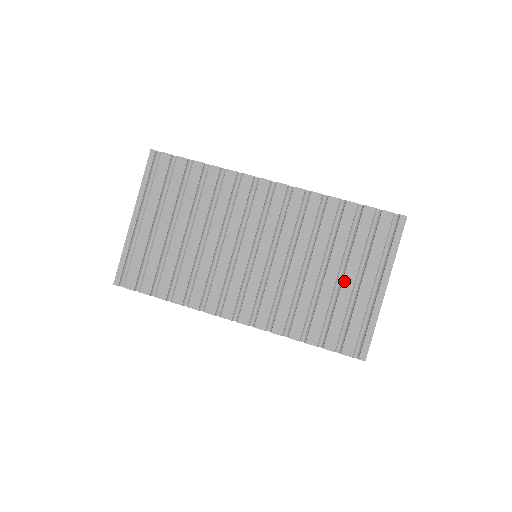
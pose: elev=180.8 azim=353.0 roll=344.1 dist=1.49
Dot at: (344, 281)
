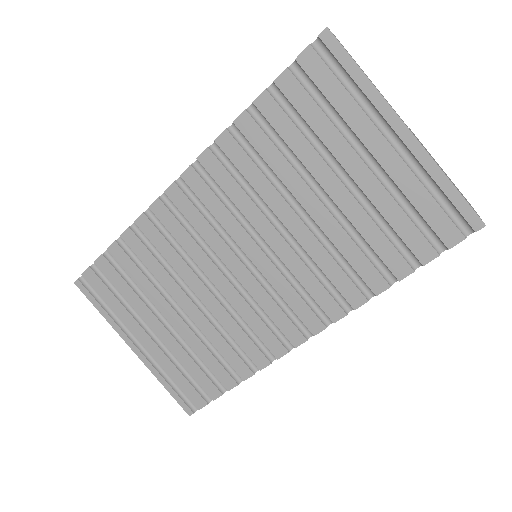
Dot at: (355, 178)
